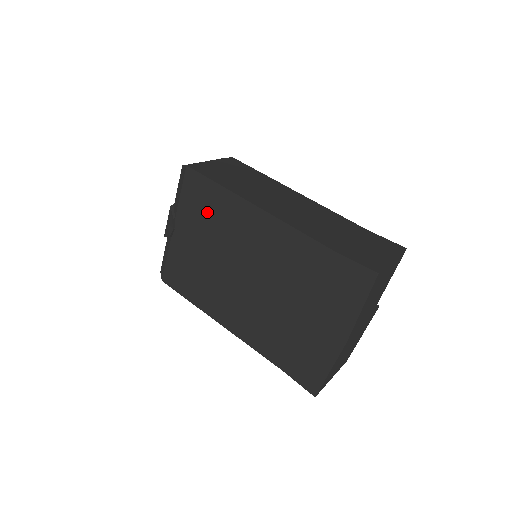
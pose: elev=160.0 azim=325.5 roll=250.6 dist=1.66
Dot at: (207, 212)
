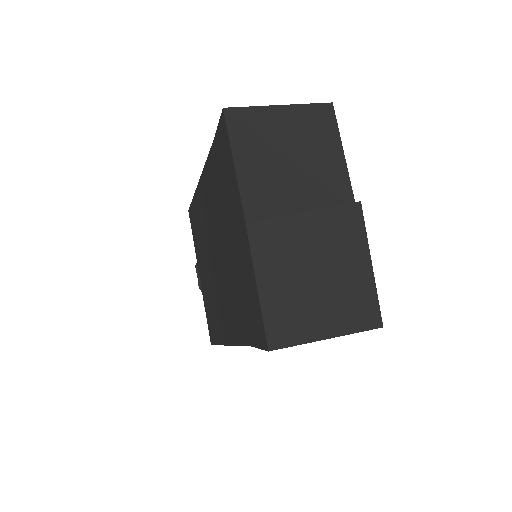
Dot at: (198, 232)
